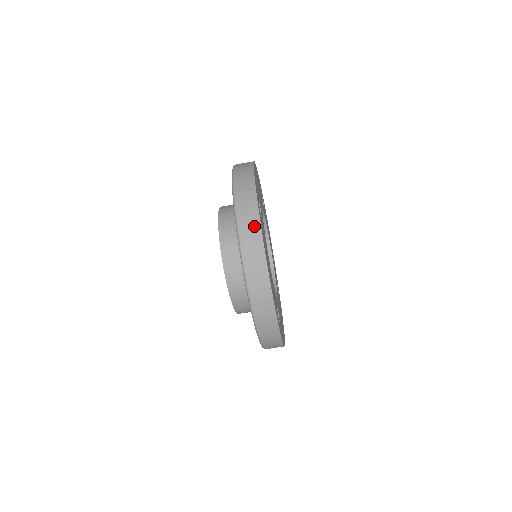
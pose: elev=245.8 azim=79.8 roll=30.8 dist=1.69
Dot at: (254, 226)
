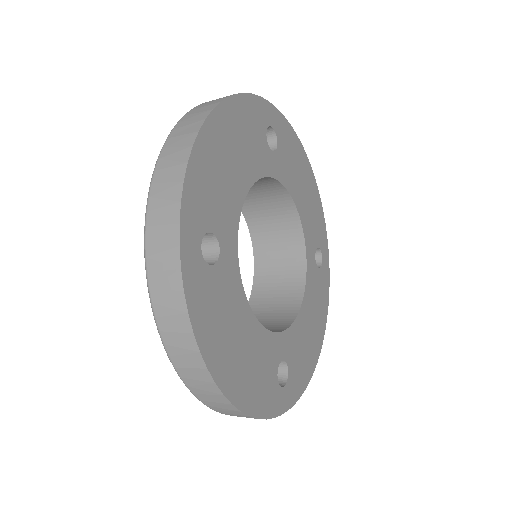
Dot at: (180, 323)
